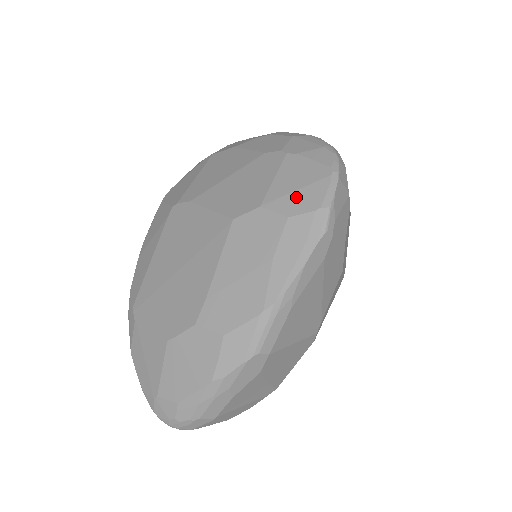
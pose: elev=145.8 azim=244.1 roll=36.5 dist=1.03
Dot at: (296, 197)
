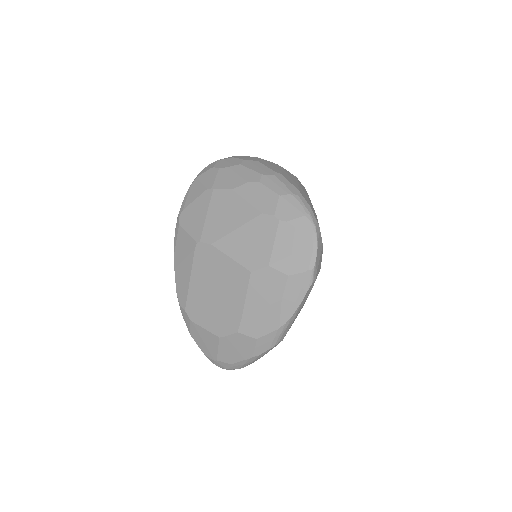
Dot at: (292, 261)
